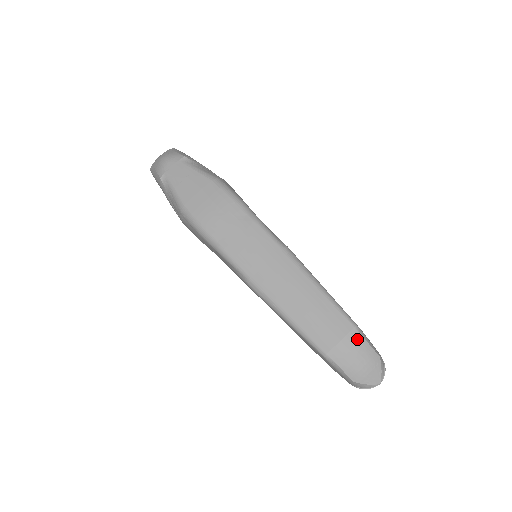
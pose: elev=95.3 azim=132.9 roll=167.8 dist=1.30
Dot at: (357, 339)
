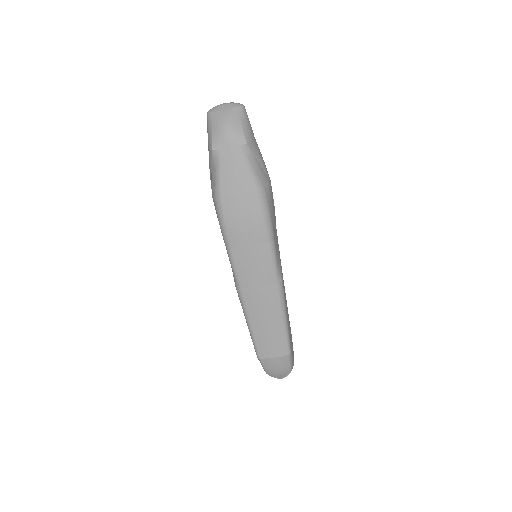
Dot at: (285, 361)
